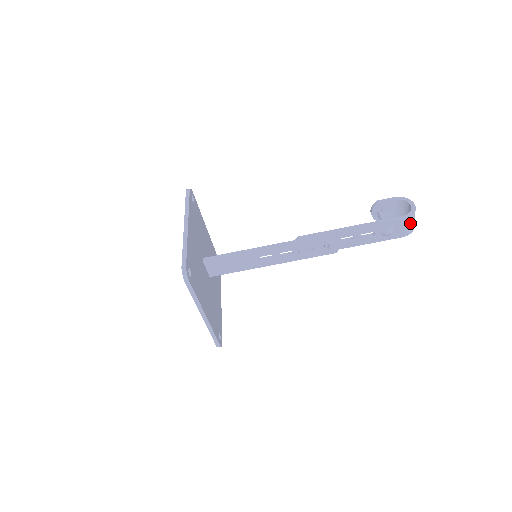
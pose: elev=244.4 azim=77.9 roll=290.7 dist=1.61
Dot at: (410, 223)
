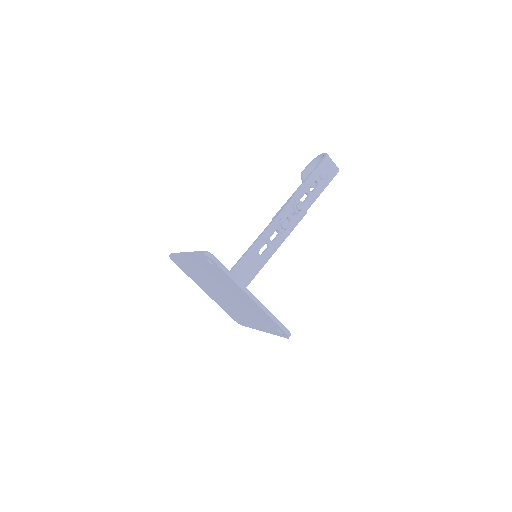
Dot at: (331, 161)
